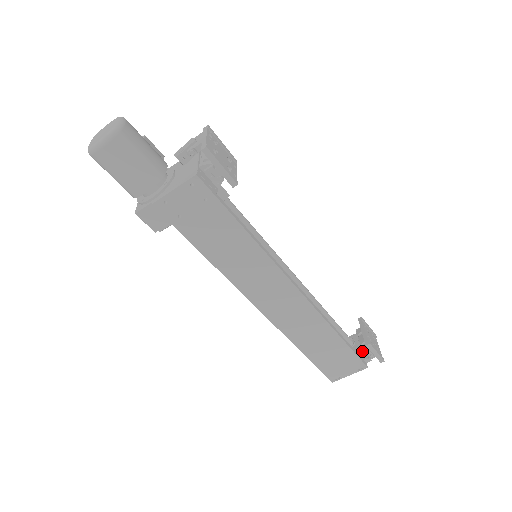
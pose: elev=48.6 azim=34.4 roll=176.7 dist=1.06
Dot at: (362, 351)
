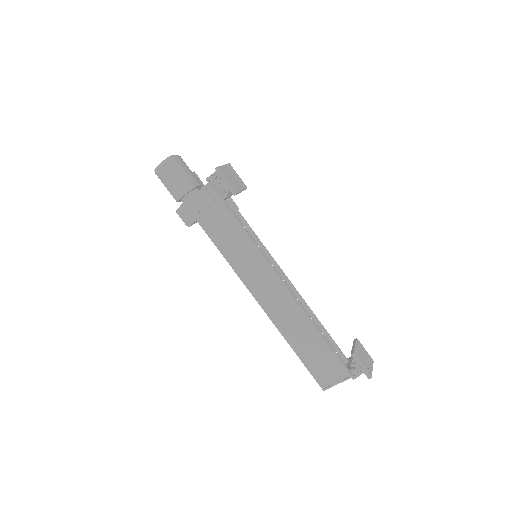
Dot at: (350, 363)
